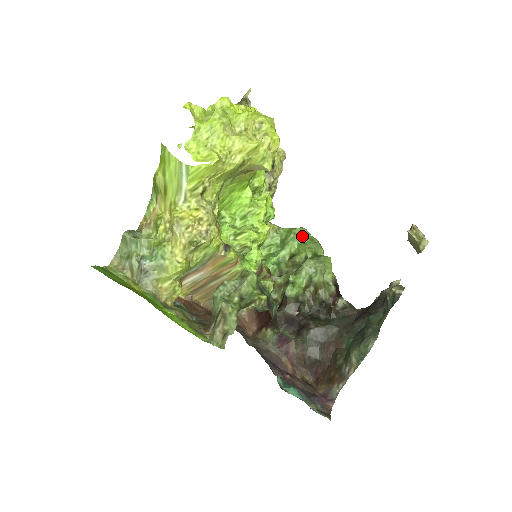
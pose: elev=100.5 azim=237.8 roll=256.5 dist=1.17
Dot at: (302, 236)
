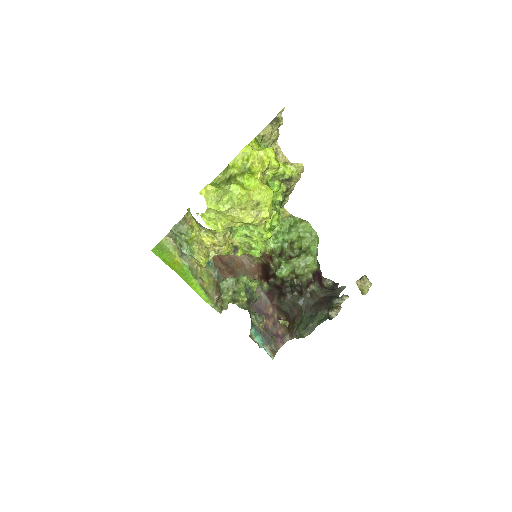
Dot at: (303, 231)
